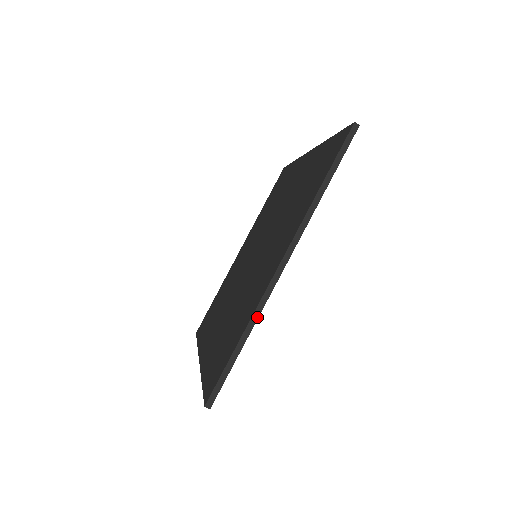
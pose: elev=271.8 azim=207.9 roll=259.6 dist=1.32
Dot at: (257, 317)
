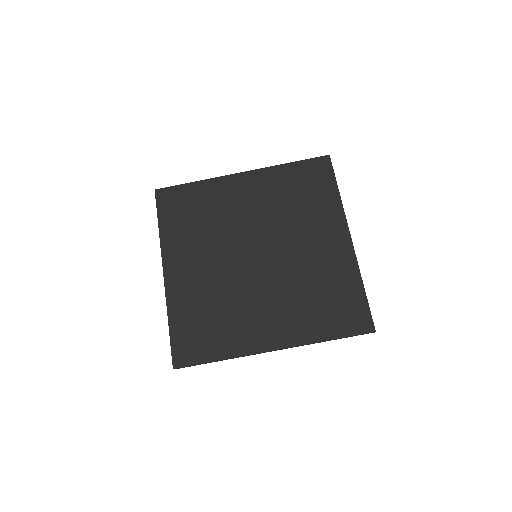
Dot at: occluded
